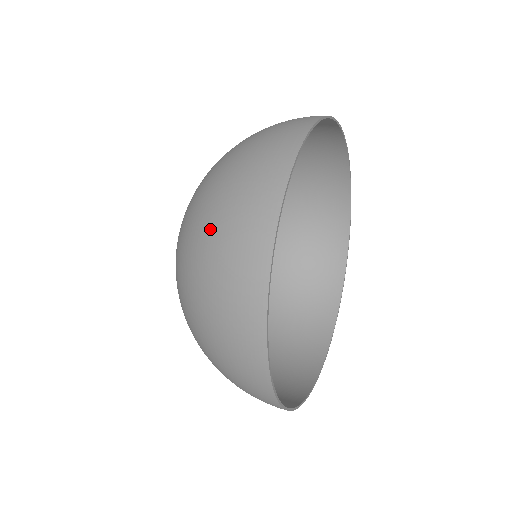
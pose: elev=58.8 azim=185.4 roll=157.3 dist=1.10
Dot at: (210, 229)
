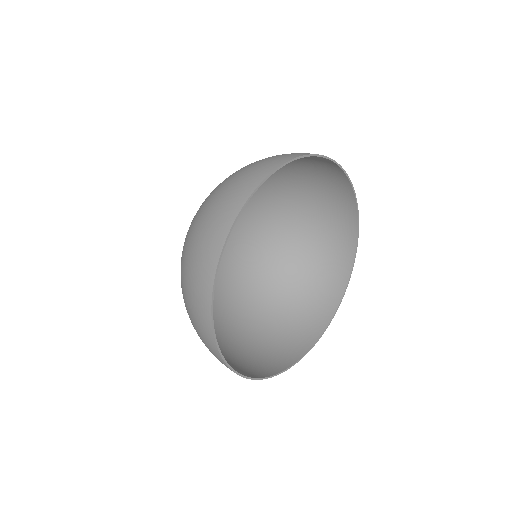
Dot at: (204, 210)
